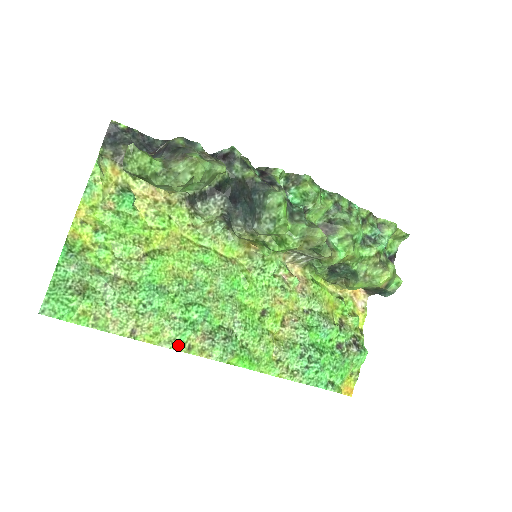
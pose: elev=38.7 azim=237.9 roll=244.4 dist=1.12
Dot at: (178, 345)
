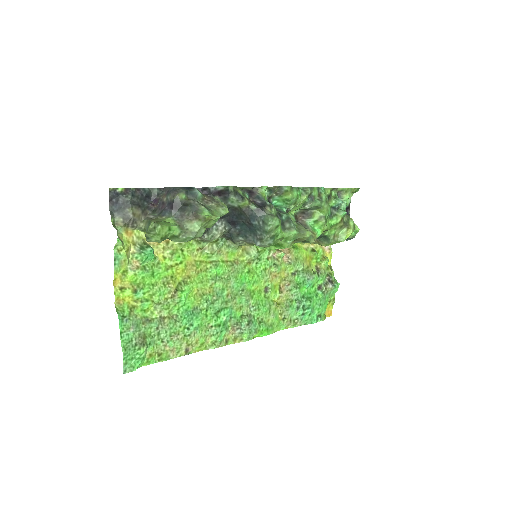
Dot at: (219, 344)
